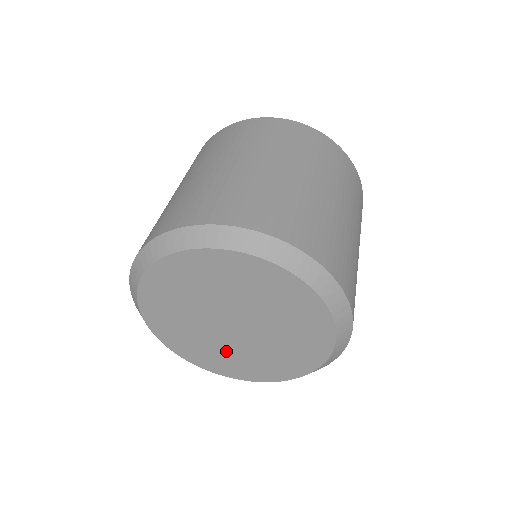
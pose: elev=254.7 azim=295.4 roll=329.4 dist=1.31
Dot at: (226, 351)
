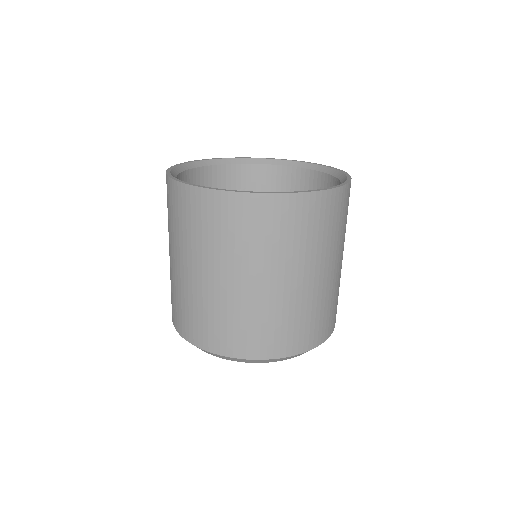
Dot at: occluded
